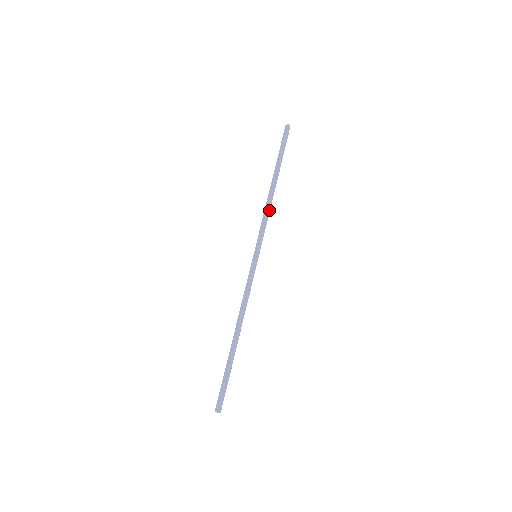
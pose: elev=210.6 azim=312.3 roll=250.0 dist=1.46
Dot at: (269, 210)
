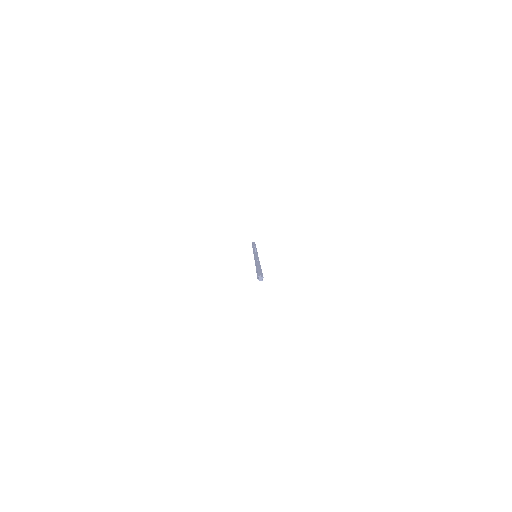
Dot at: occluded
